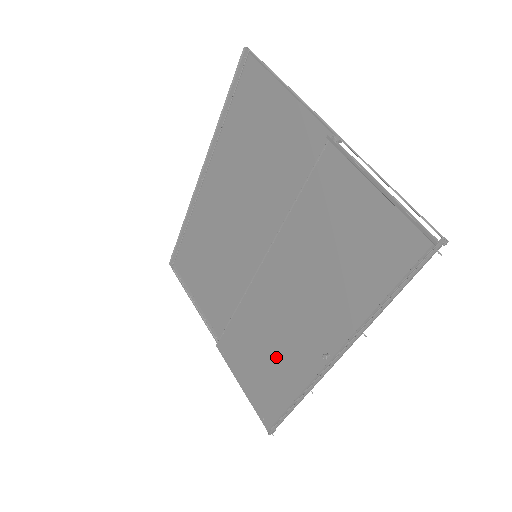
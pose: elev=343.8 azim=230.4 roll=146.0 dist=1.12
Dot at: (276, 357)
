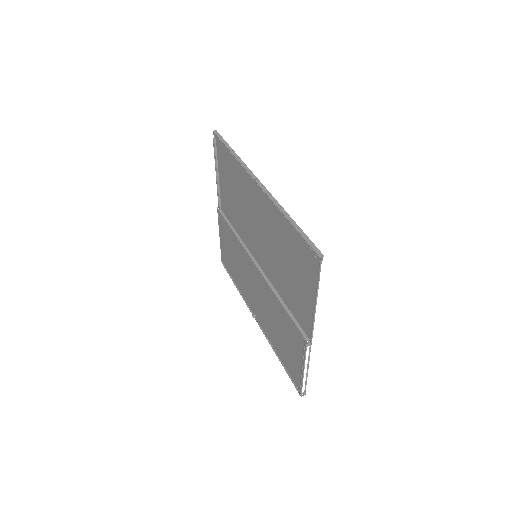
Dot at: (239, 273)
